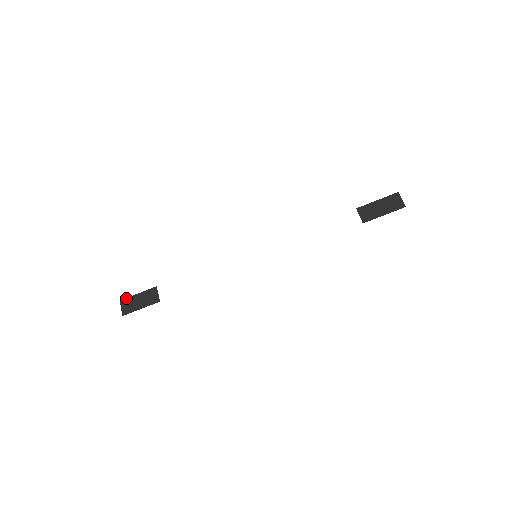
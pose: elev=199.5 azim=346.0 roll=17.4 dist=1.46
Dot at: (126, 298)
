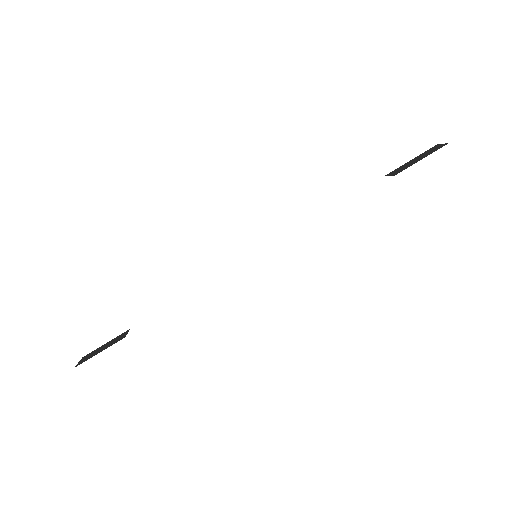
Dot at: (91, 352)
